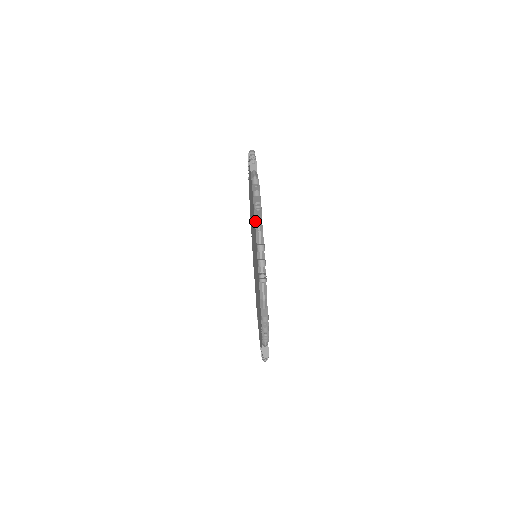
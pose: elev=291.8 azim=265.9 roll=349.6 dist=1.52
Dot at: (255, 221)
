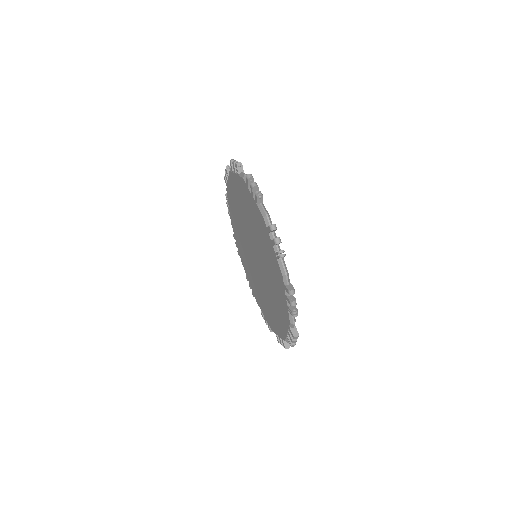
Dot at: (240, 176)
